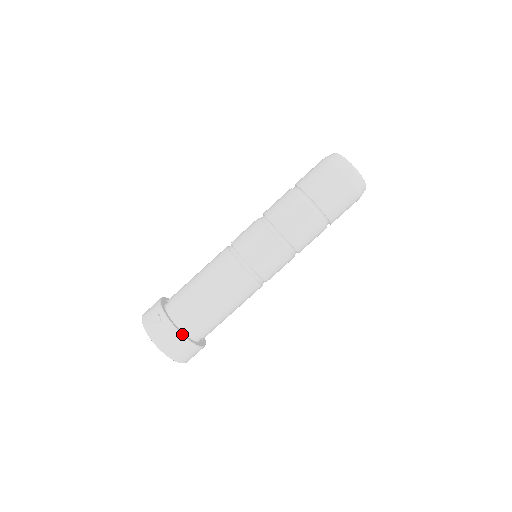
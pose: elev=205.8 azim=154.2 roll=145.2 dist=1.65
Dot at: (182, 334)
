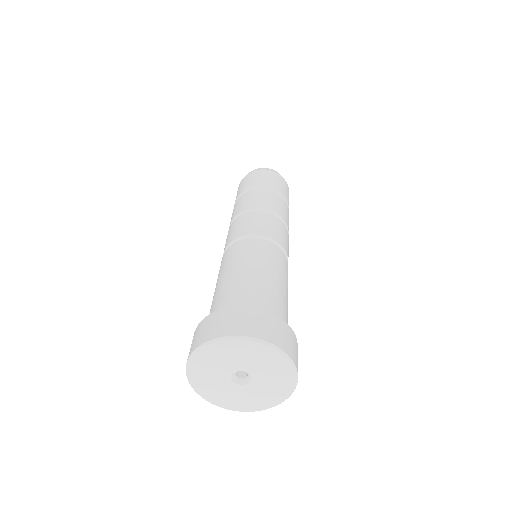
Dot at: (217, 311)
